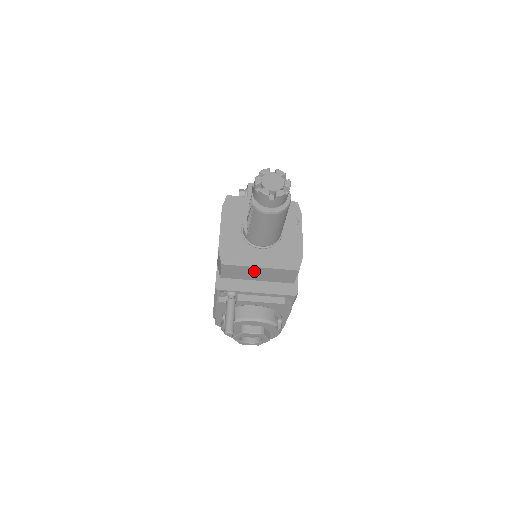
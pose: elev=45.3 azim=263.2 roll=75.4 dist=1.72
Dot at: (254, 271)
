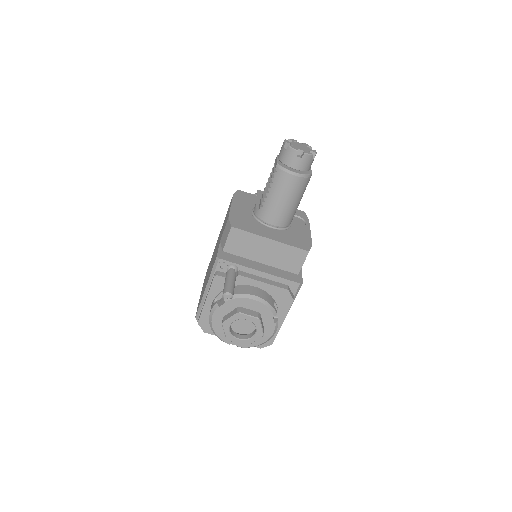
Dot at: (262, 245)
